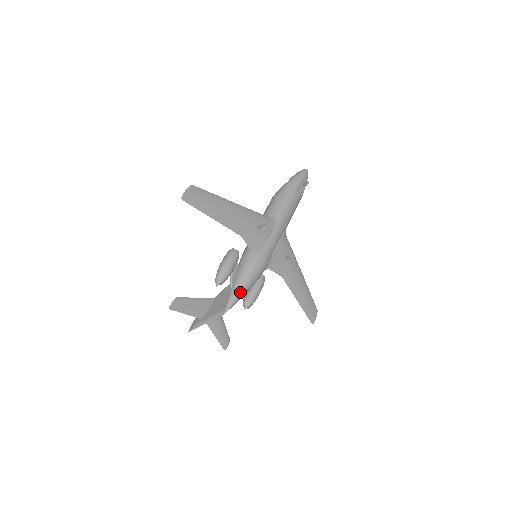
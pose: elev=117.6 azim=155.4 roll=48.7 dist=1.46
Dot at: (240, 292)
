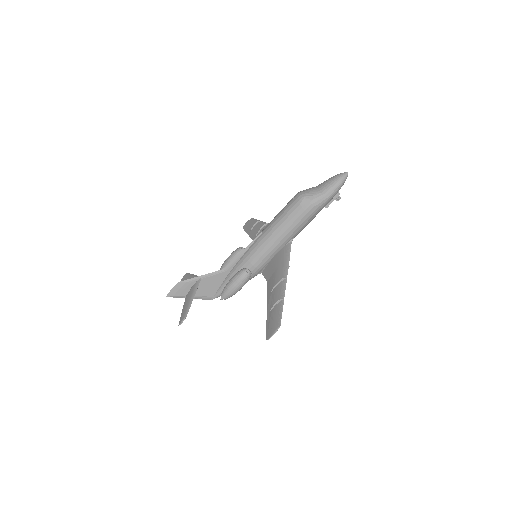
Dot at: occluded
